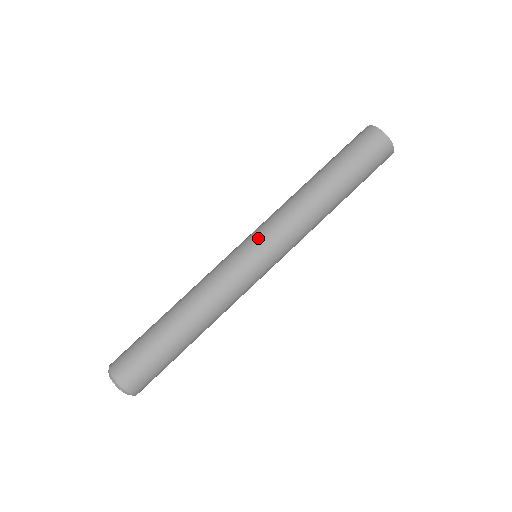
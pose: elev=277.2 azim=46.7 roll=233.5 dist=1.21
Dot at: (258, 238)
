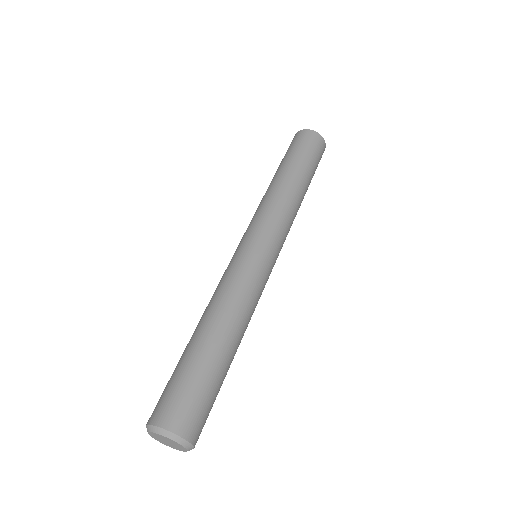
Dot at: (268, 237)
